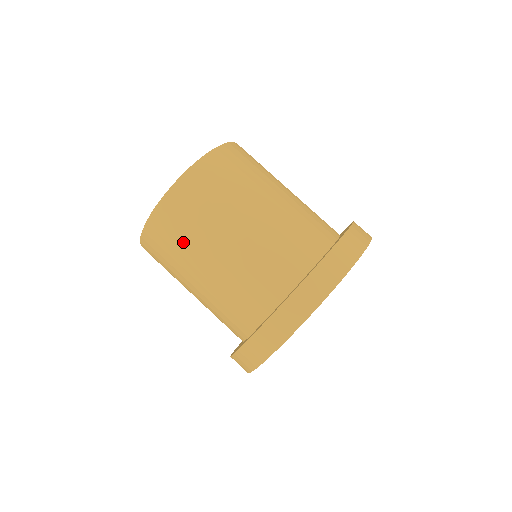
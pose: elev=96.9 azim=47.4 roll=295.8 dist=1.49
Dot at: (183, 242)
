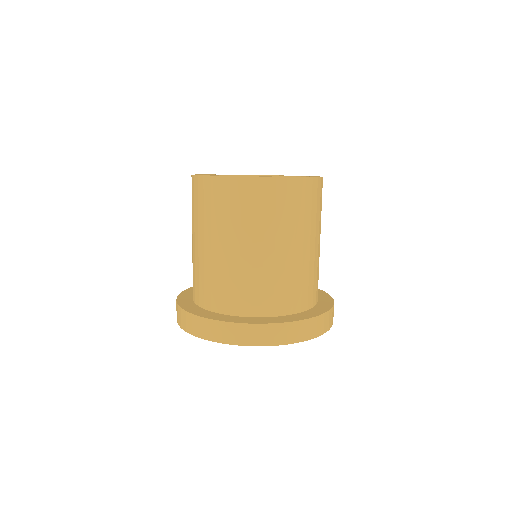
Dot at: (231, 217)
